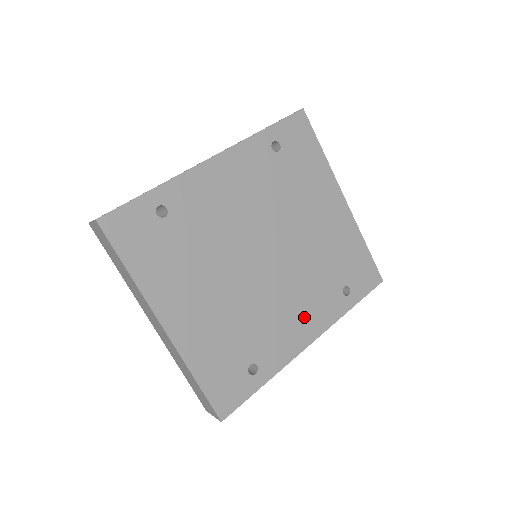
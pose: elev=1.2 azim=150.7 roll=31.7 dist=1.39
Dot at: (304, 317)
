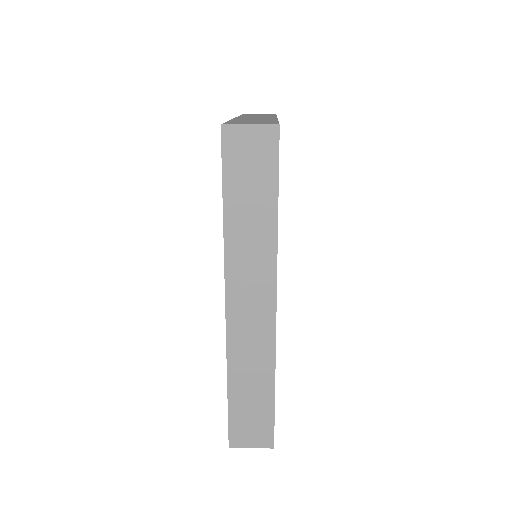
Dot at: occluded
